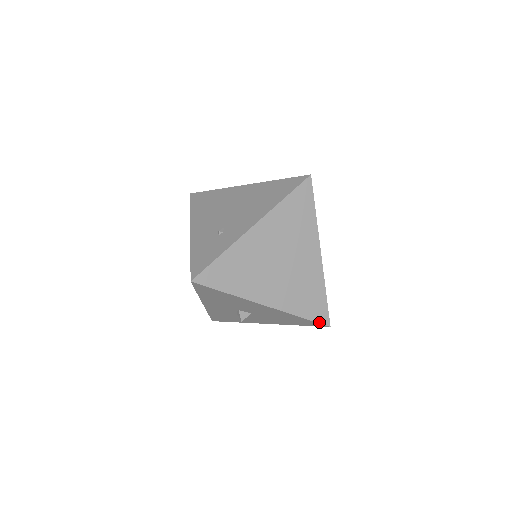
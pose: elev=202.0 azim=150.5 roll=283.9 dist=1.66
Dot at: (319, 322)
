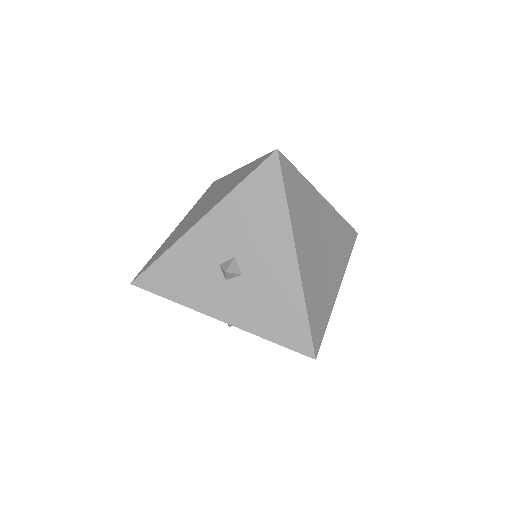
Dot at: (313, 340)
